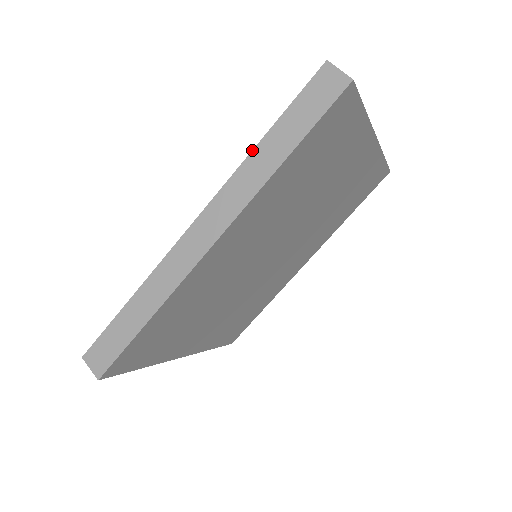
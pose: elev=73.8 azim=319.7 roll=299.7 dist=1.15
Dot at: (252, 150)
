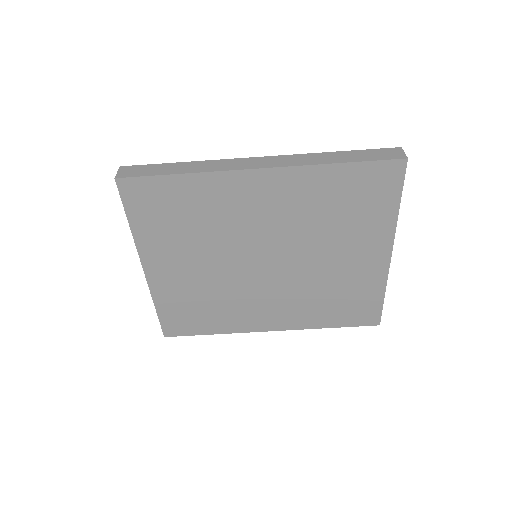
Dot at: (325, 152)
